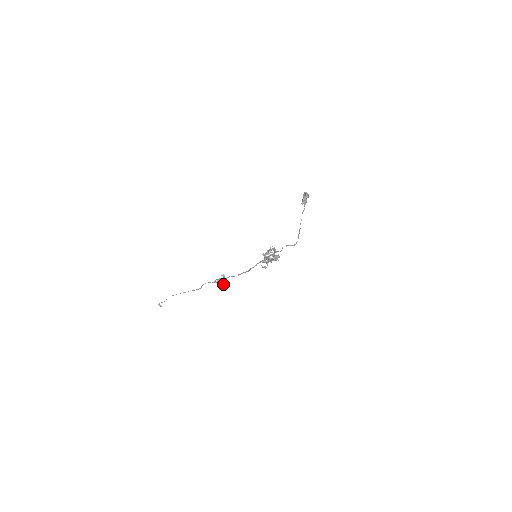
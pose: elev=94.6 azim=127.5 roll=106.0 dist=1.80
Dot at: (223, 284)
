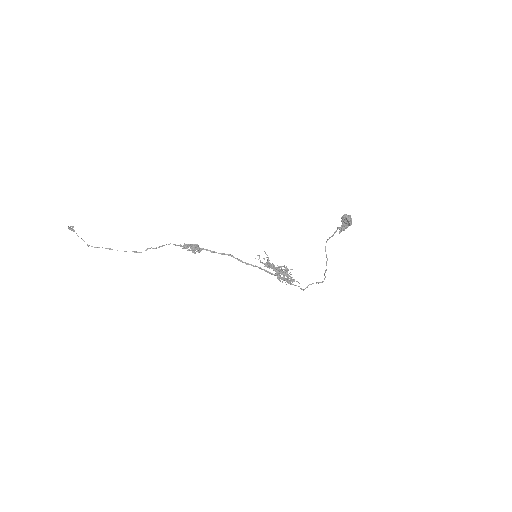
Dot at: occluded
